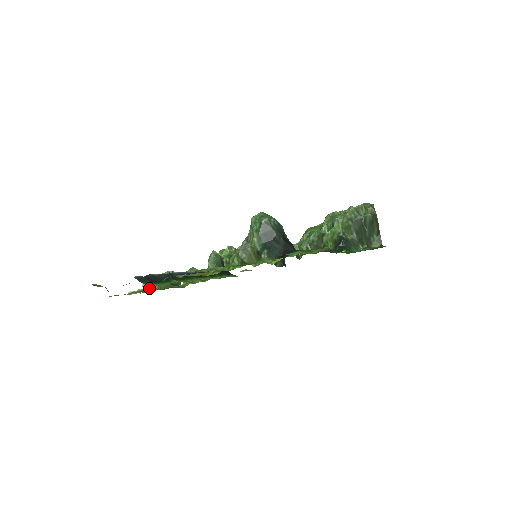
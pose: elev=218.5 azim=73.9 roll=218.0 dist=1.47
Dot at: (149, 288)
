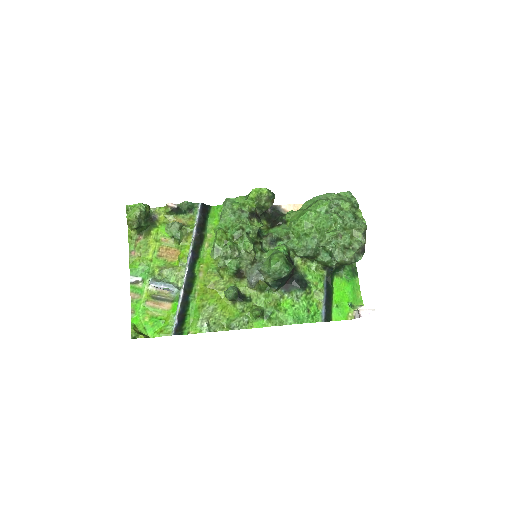
Dot at: (163, 296)
